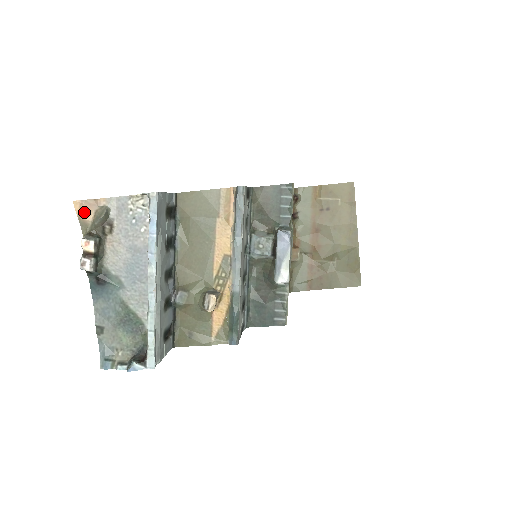
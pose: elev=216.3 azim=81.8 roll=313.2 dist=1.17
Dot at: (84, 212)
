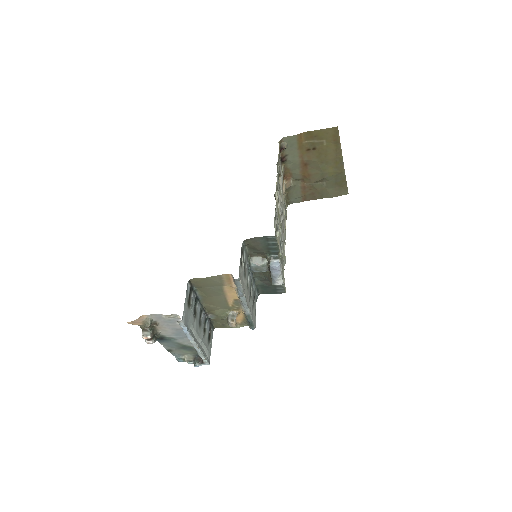
Dot at: (136, 324)
